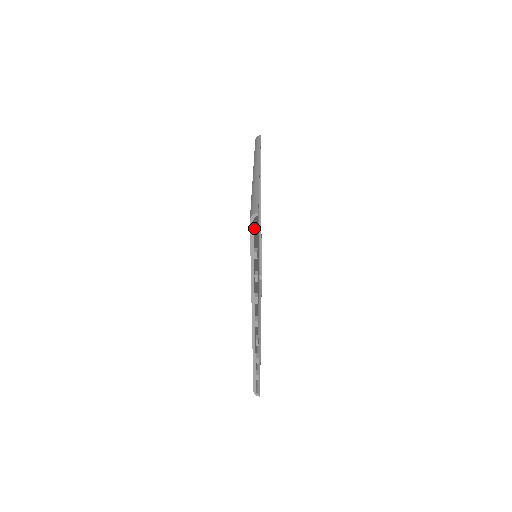
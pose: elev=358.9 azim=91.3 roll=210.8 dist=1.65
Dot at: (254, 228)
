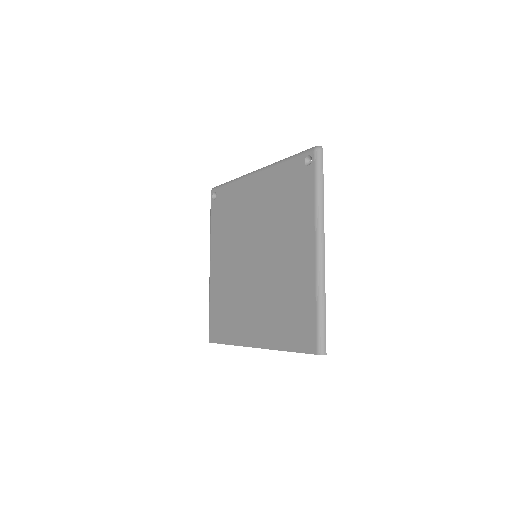
Dot at: (311, 346)
